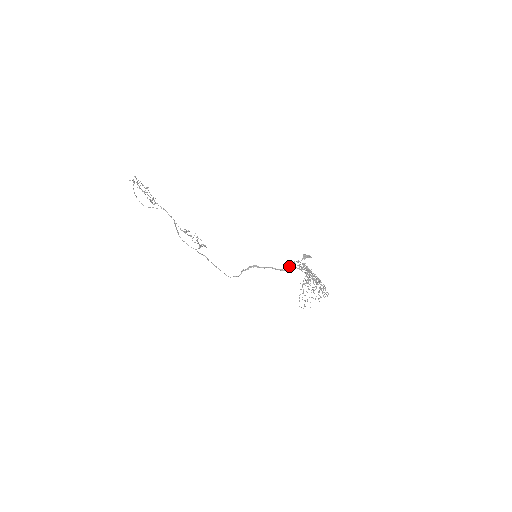
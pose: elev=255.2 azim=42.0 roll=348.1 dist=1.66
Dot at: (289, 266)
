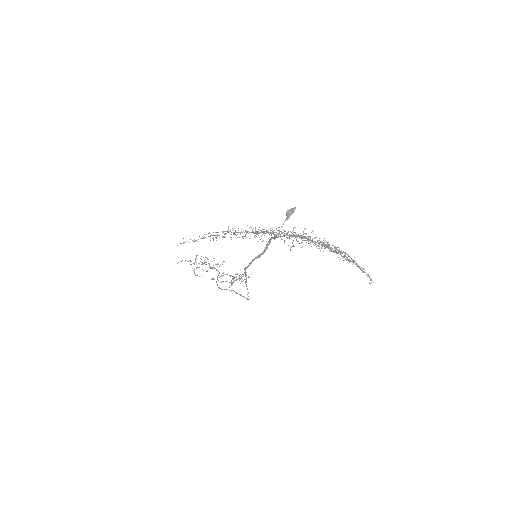
Dot at: occluded
